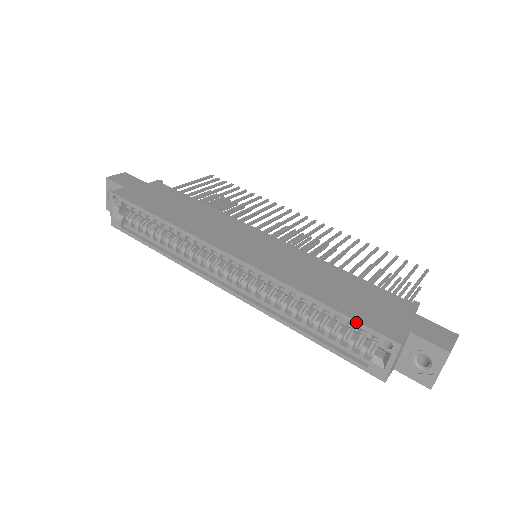
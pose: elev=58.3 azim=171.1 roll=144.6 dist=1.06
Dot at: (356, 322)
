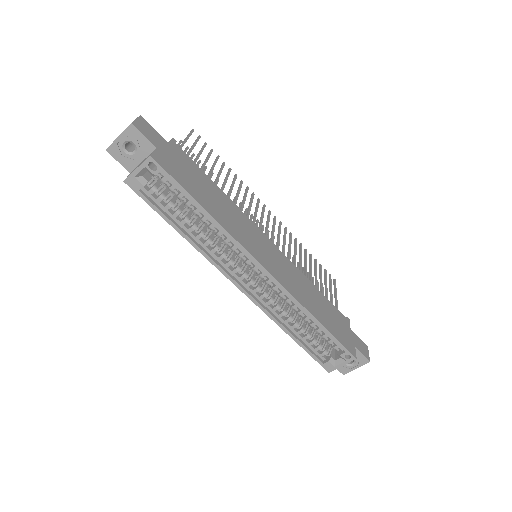
Dot at: (337, 341)
